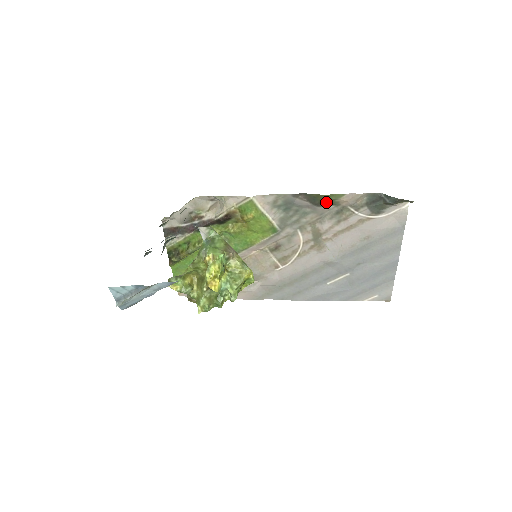
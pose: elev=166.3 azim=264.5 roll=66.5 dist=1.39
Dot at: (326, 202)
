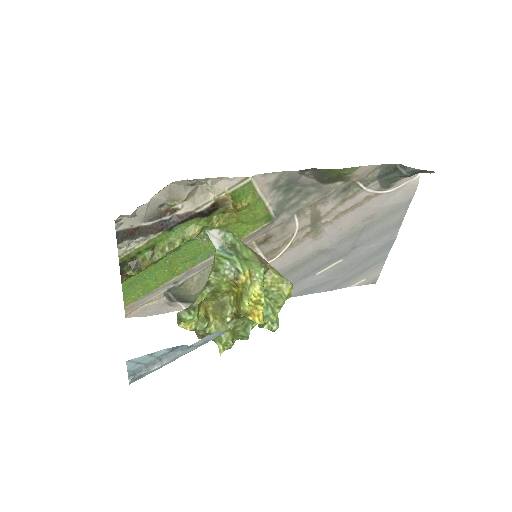
Dot at: (335, 178)
